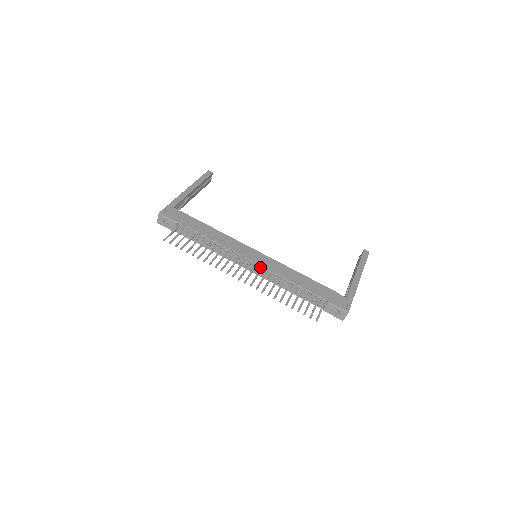
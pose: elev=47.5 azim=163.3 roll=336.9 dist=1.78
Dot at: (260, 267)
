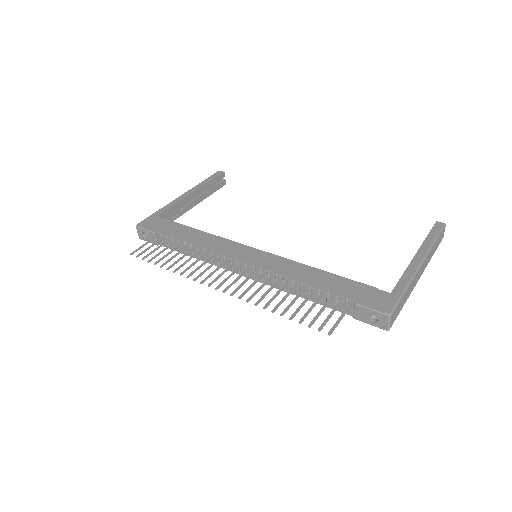
Dot at: (254, 268)
